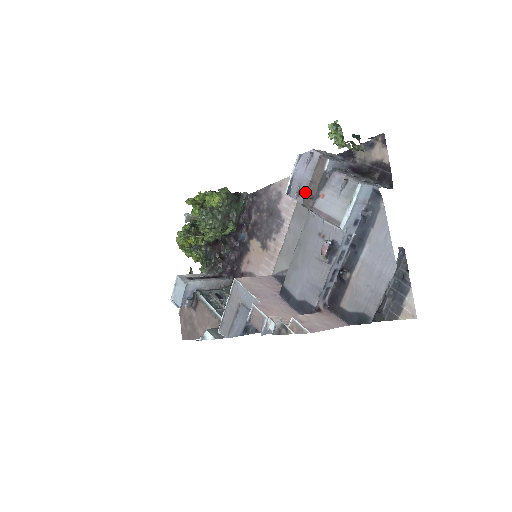
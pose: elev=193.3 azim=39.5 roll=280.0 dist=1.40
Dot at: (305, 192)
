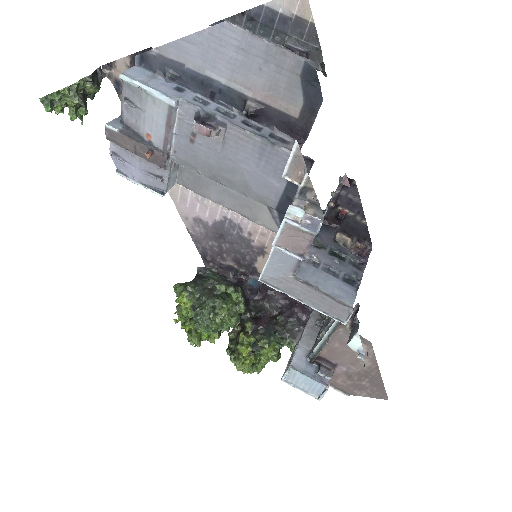
Dot at: (154, 166)
